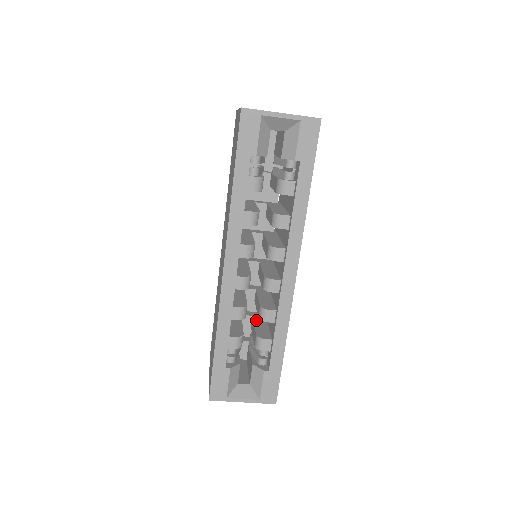
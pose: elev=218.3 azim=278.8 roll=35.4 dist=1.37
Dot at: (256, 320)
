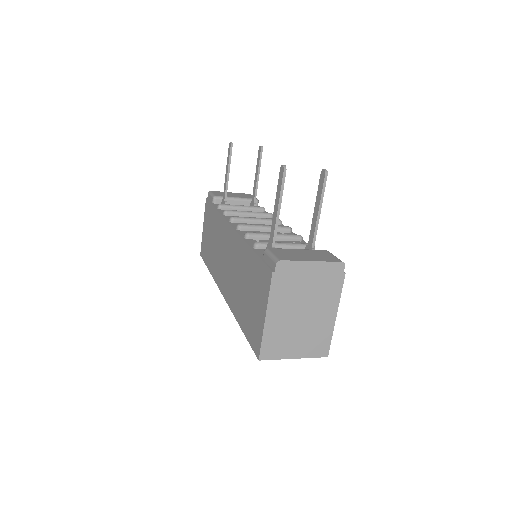
Dot at: occluded
